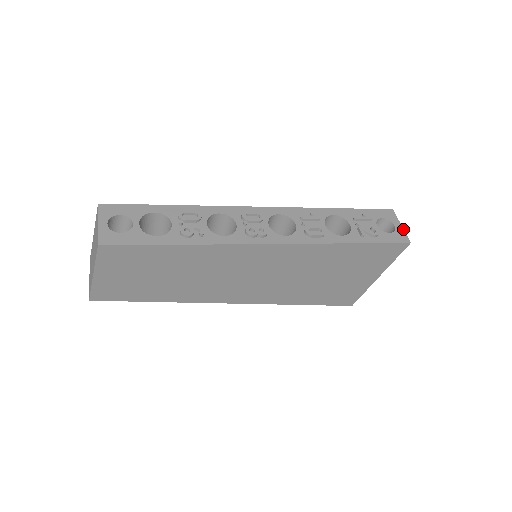
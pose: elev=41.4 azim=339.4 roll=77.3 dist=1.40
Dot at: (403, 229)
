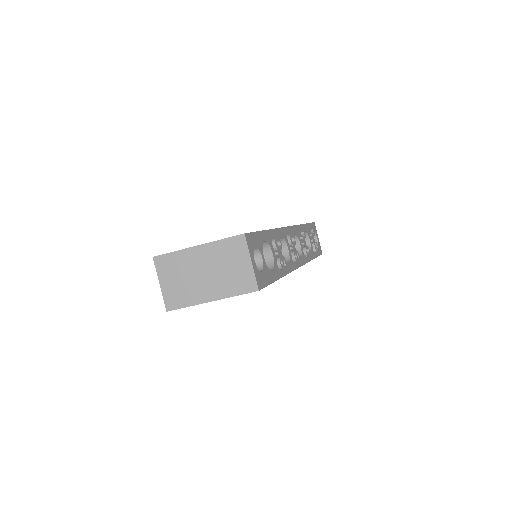
Dot at: (319, 242)
